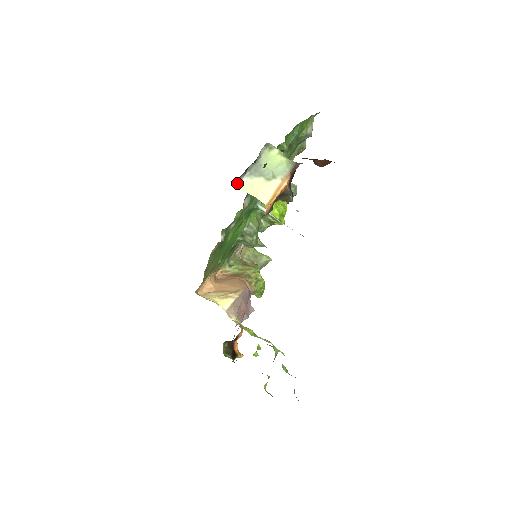
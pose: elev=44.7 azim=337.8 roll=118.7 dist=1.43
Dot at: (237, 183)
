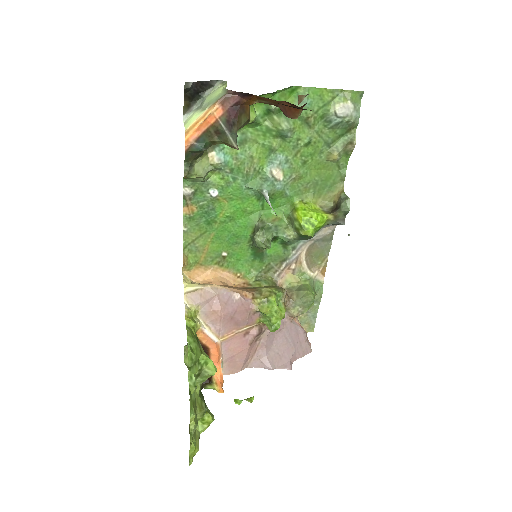
Dot at: (184, 118)
